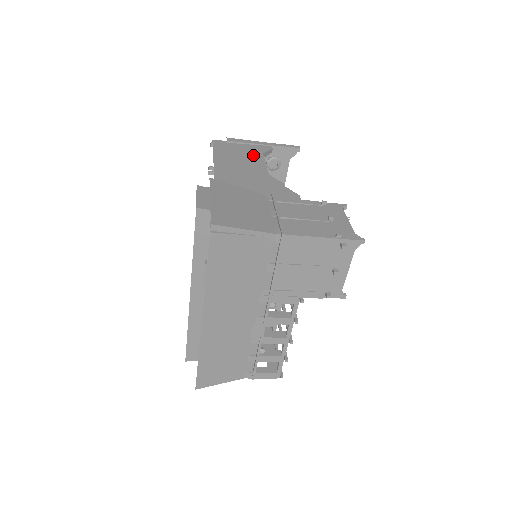
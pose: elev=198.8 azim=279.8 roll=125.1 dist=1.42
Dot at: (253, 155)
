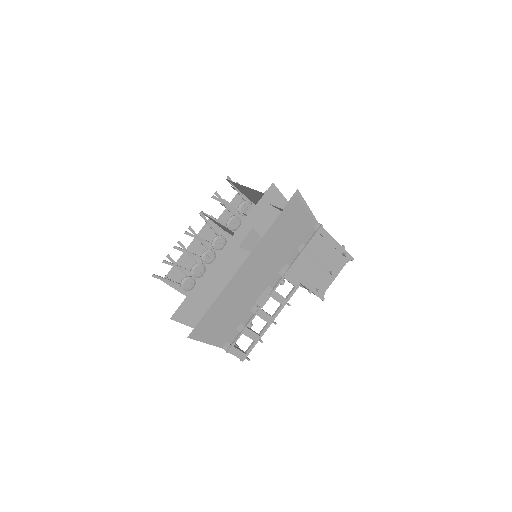
Dot at: occluded
